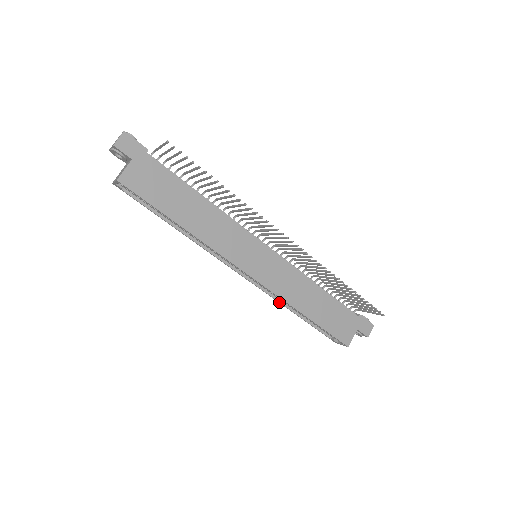
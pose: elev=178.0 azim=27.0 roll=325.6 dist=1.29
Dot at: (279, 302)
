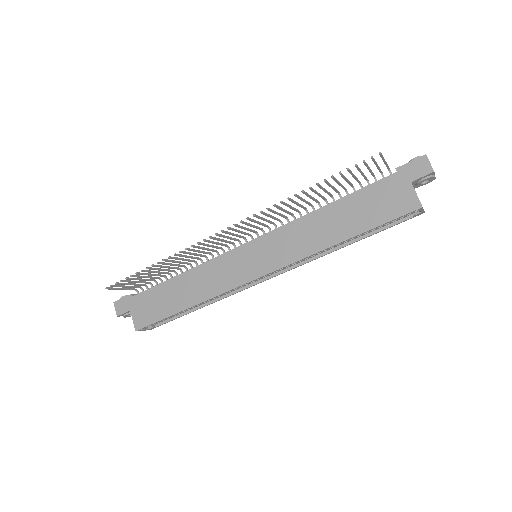
Dot at: (324, 255)
